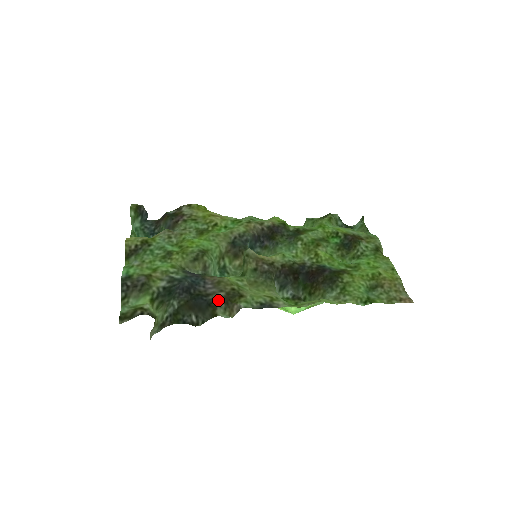
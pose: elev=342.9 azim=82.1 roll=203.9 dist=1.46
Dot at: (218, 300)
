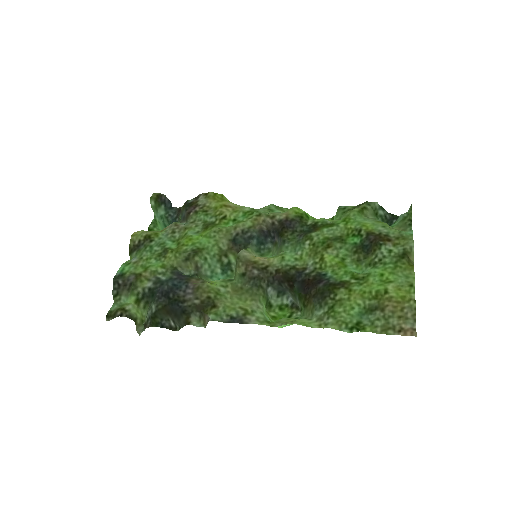
Dot at: (192, 308)
